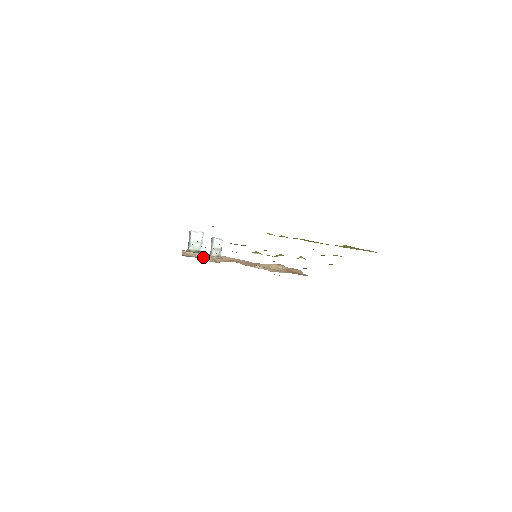
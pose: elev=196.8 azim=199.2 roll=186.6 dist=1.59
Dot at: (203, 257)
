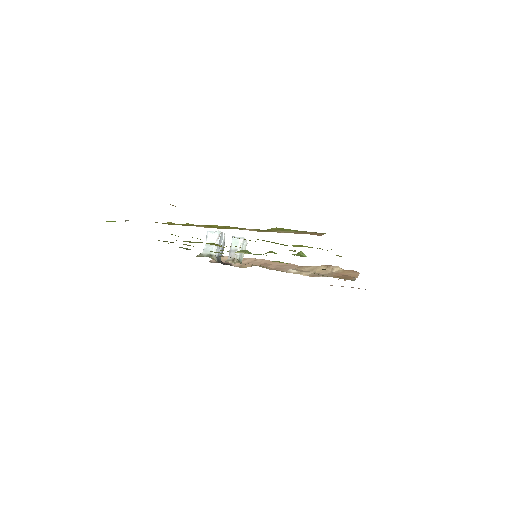
Dot at: occluded
